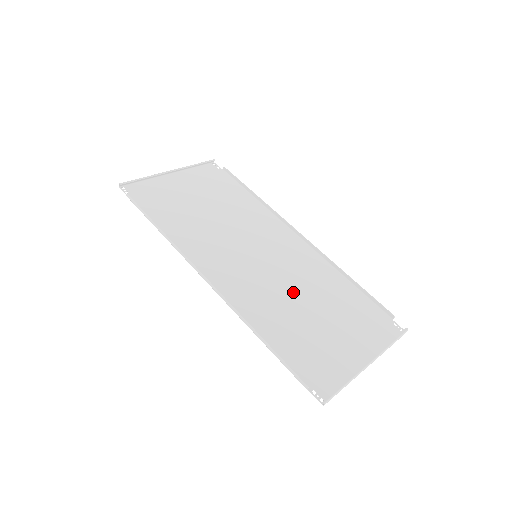
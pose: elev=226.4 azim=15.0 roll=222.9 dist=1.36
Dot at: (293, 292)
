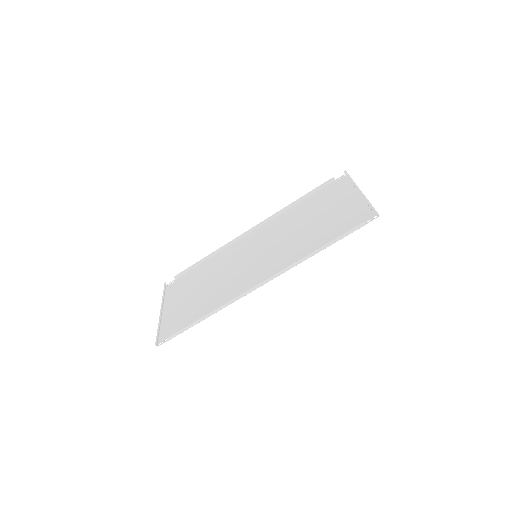
Dot at: (293, 234)
